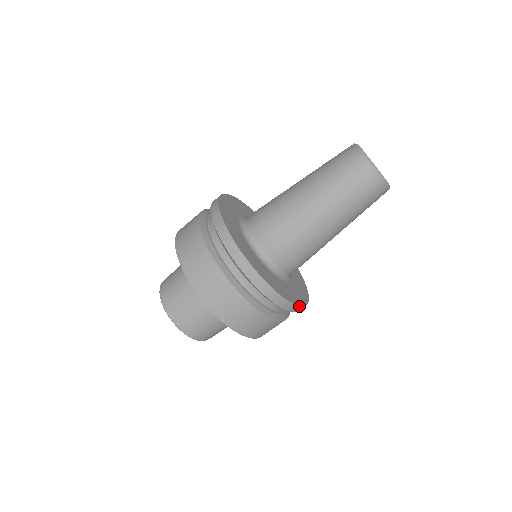
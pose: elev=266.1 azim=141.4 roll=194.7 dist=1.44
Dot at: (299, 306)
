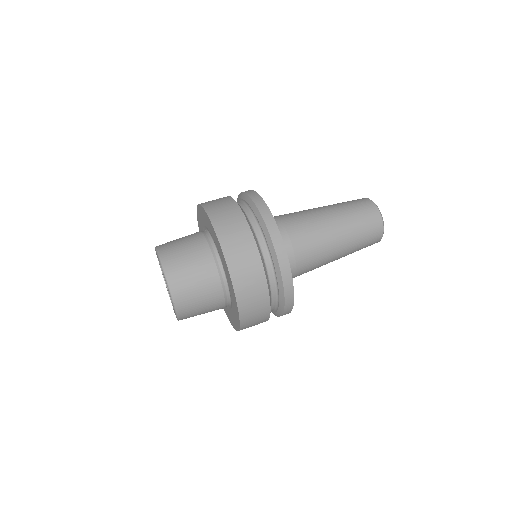
Dot at: occluded
